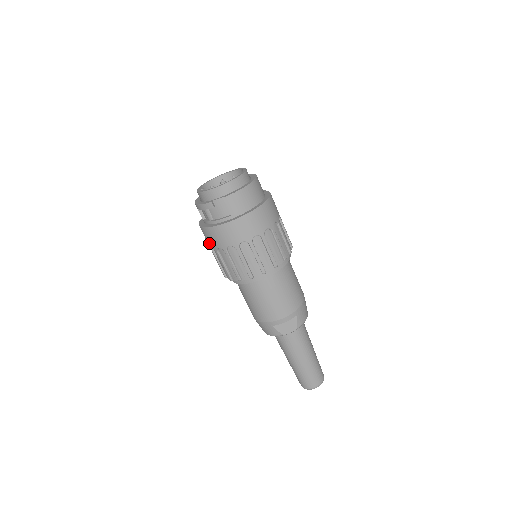
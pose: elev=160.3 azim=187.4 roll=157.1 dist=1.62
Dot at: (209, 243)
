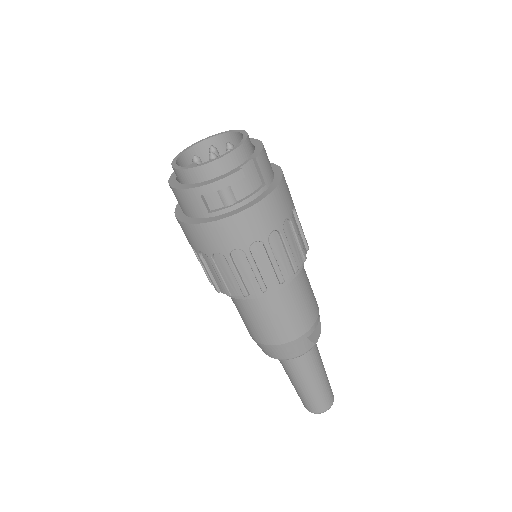
Dot at: (231, 244)
